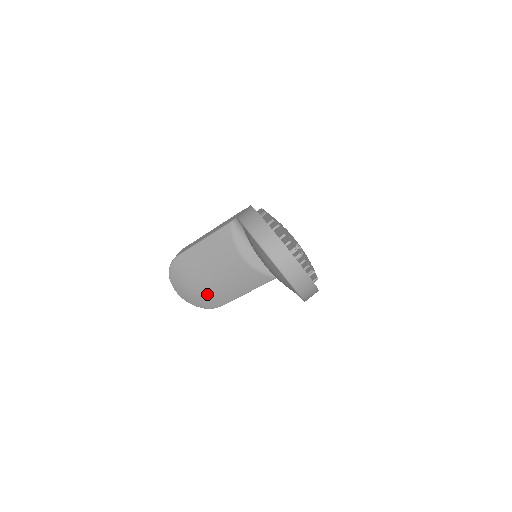
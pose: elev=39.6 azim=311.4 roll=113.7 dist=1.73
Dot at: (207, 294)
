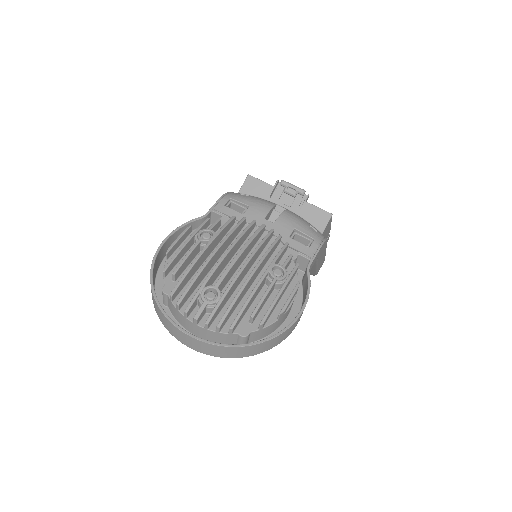
Dot at: occluded
